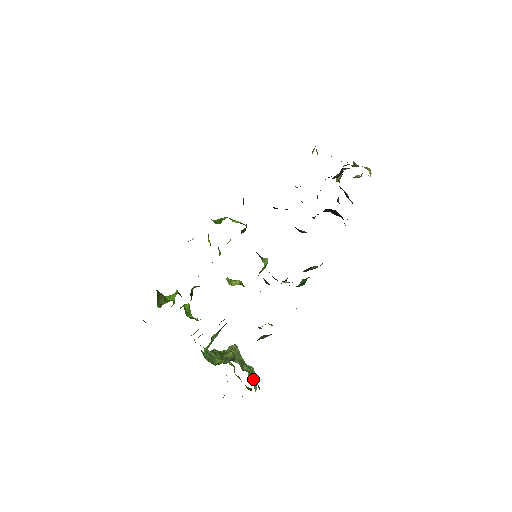
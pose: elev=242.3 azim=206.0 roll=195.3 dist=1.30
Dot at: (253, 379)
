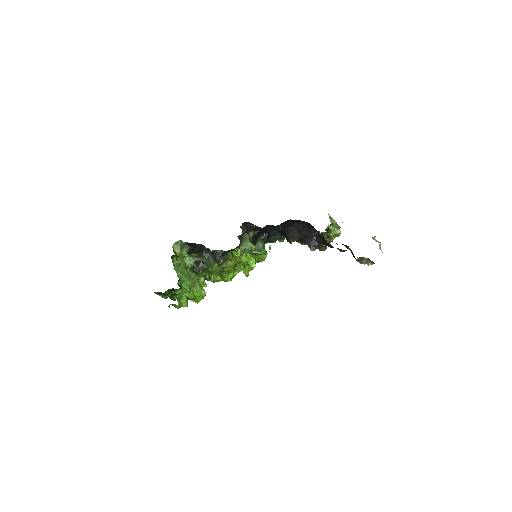
Dot at: (181, 271)
